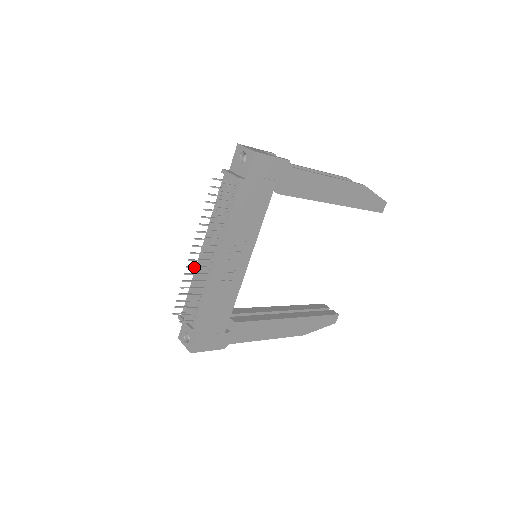
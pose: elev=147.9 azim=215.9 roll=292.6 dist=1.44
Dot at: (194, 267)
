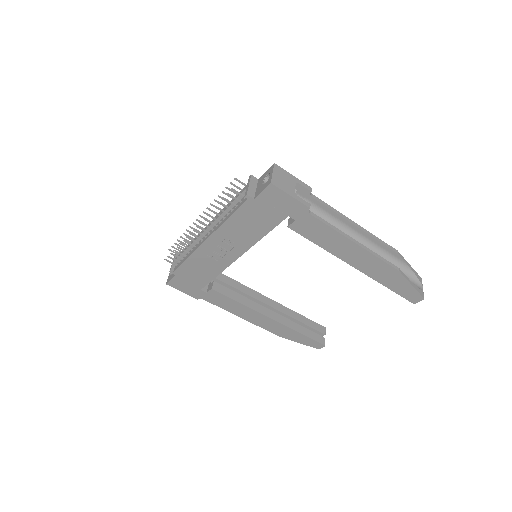
Dot at: (197, 230)
